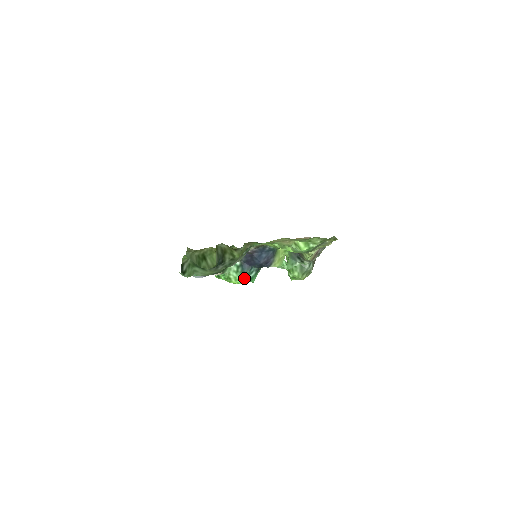
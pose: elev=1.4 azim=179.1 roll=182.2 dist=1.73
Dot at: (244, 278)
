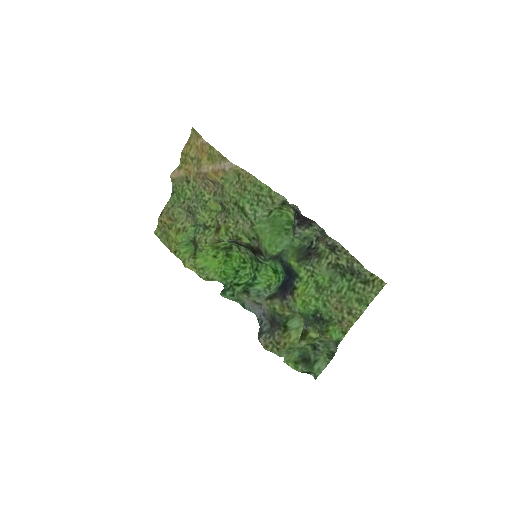
Dot at: (282, 280)
